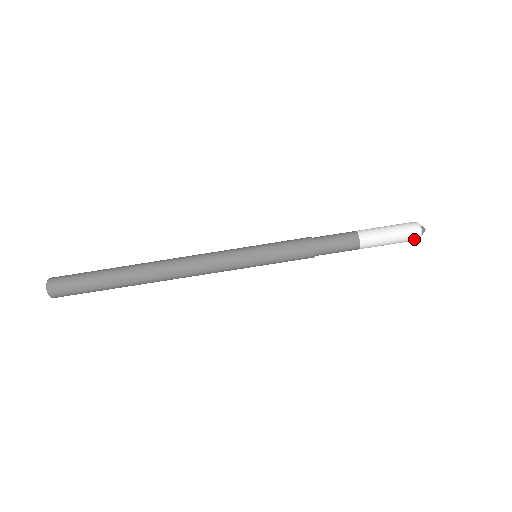
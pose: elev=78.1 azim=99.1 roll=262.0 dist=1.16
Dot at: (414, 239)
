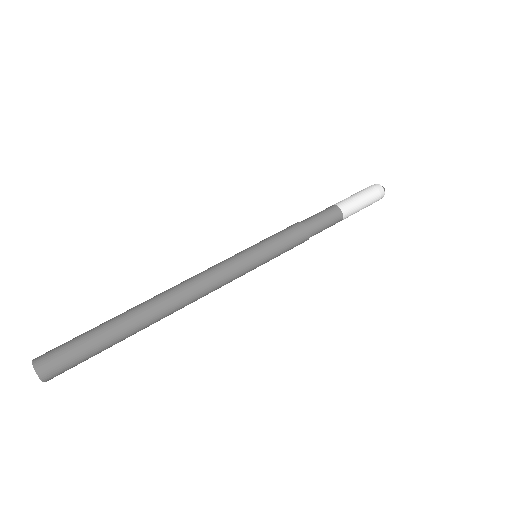
Dot at: (381, 196)
